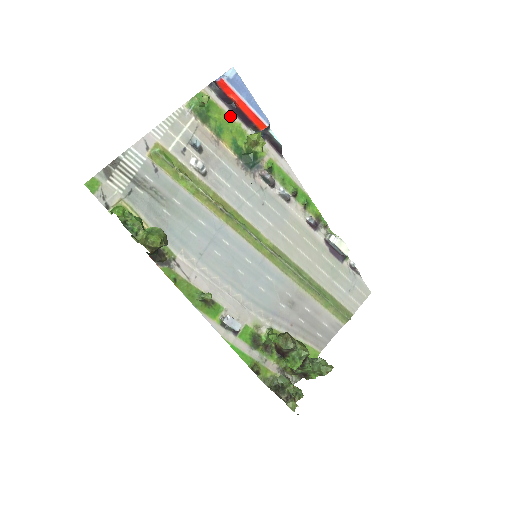
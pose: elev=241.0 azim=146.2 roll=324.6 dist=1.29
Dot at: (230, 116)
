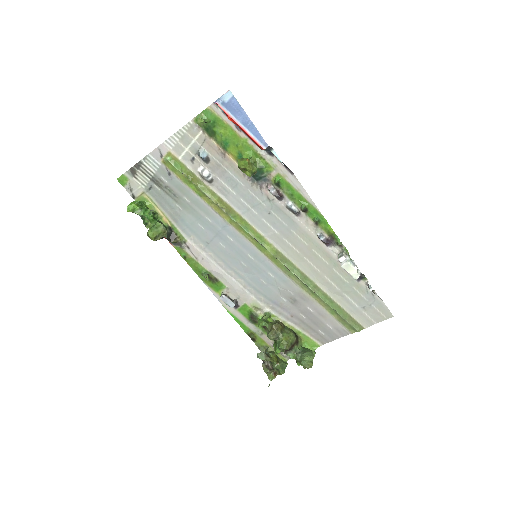
Dot at: (236, 131)
